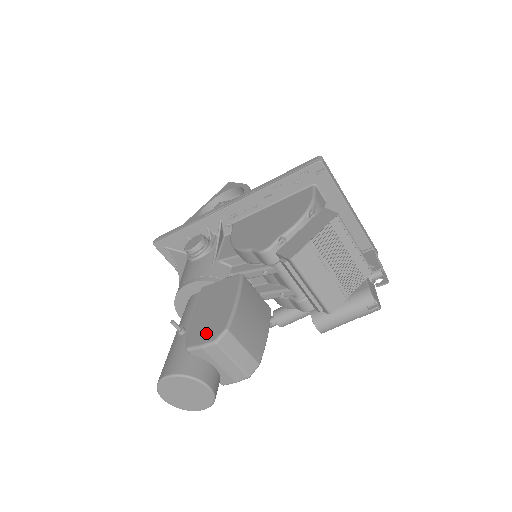
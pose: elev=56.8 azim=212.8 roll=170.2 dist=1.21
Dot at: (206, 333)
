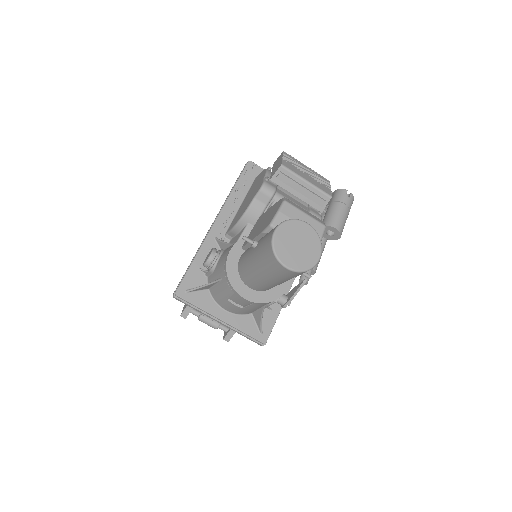
Dot at: (273, 213)
